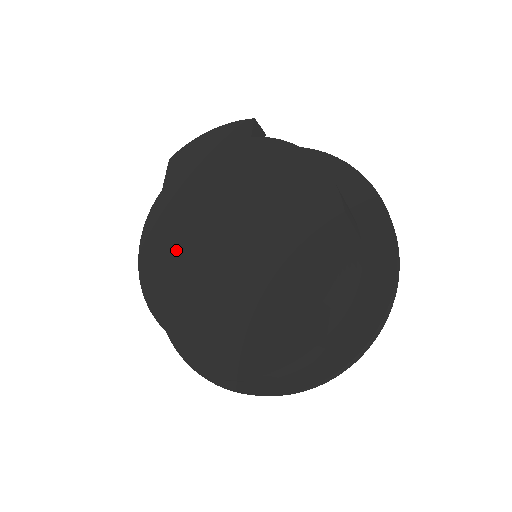
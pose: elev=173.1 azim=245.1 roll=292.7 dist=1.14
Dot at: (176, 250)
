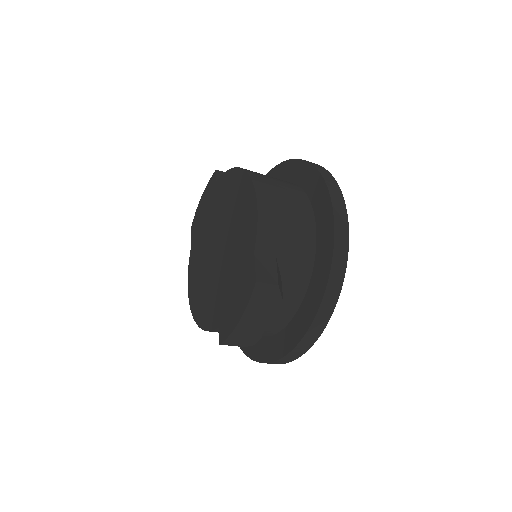
Dot at: (200, 276)
